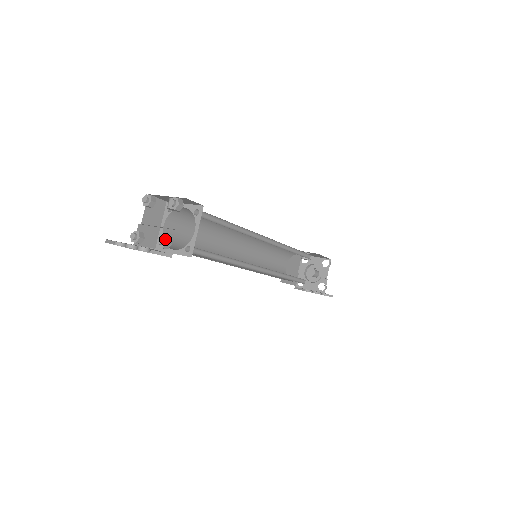
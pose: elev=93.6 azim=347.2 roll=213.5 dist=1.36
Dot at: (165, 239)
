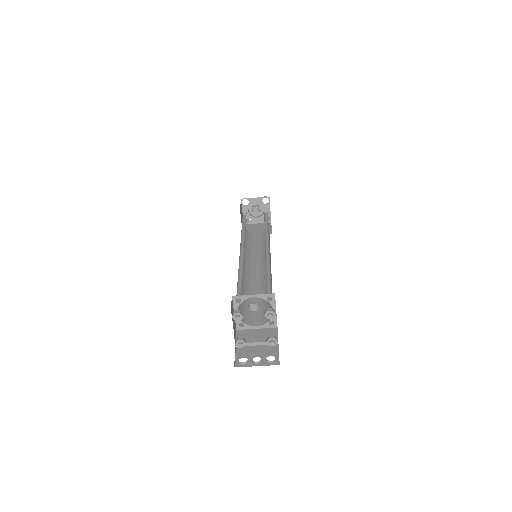
Dot at: (275, 340)
